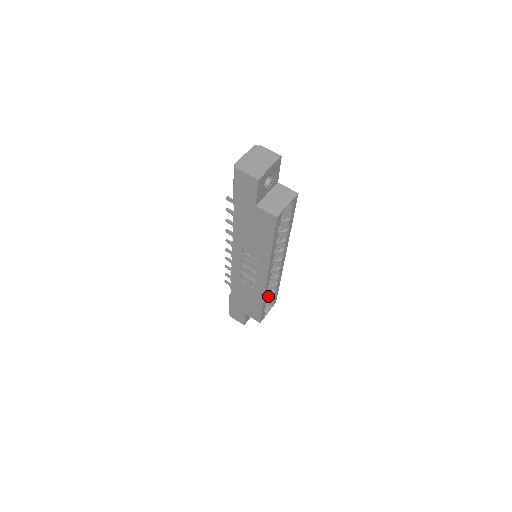
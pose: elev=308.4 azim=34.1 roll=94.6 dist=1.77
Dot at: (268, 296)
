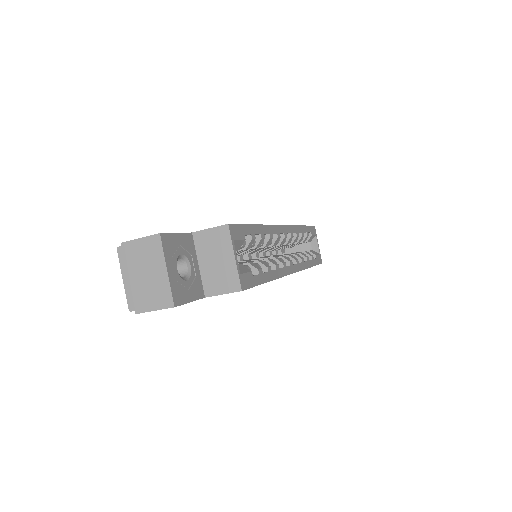
Dot at: occluded
